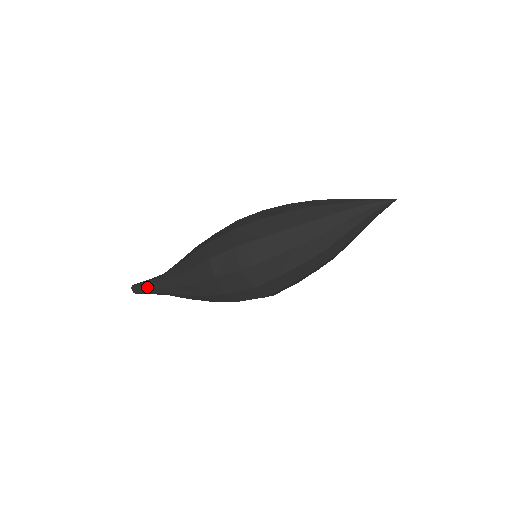
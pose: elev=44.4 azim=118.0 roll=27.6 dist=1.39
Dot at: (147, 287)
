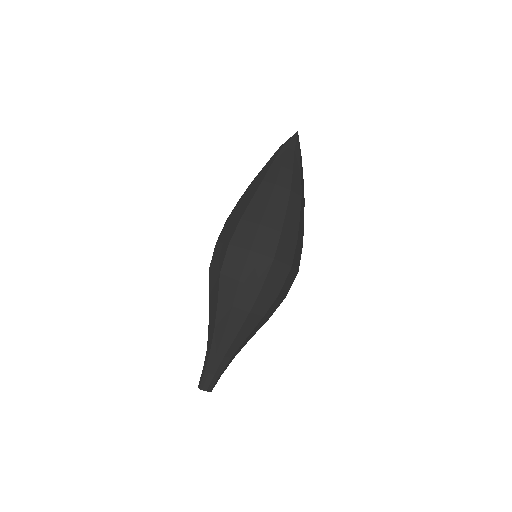
Dot at: (204, 368)
